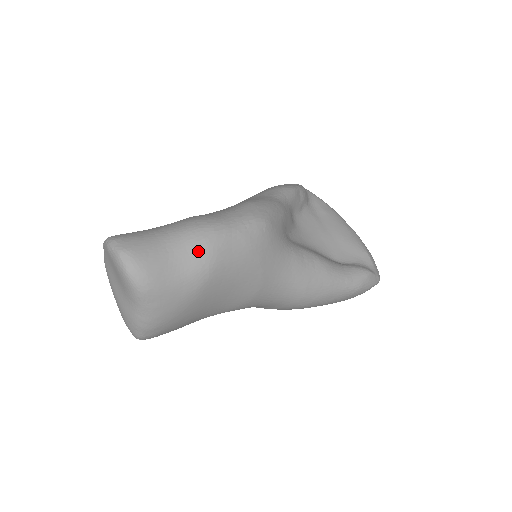
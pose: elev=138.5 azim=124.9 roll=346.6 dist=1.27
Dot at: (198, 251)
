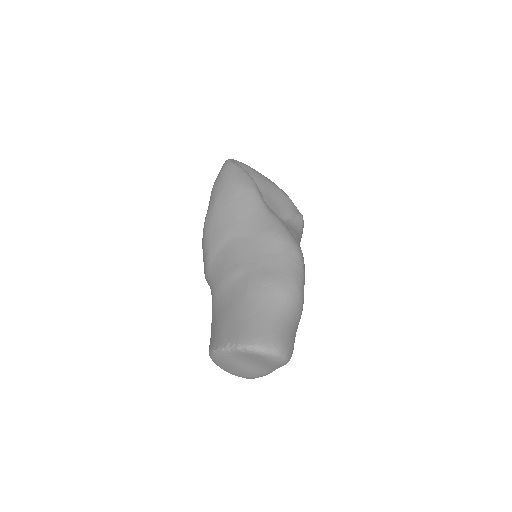
Dot at: (299, 309)
